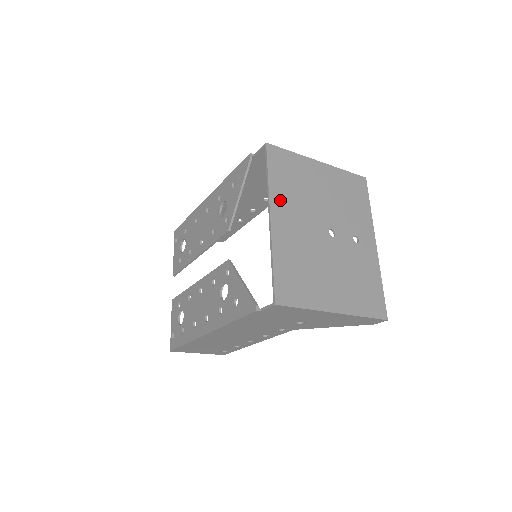
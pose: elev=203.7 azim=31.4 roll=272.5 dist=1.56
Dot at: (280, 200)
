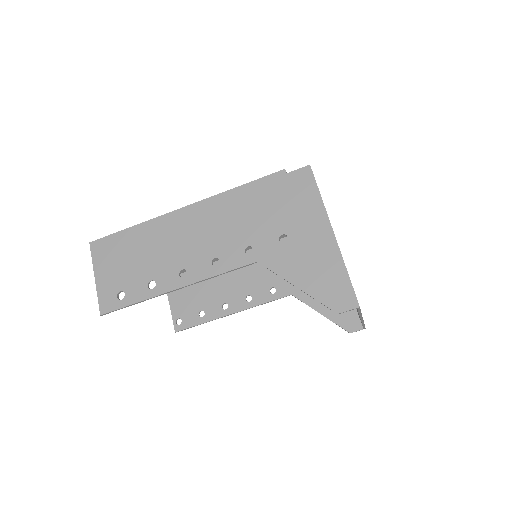
Dot at: occluded
